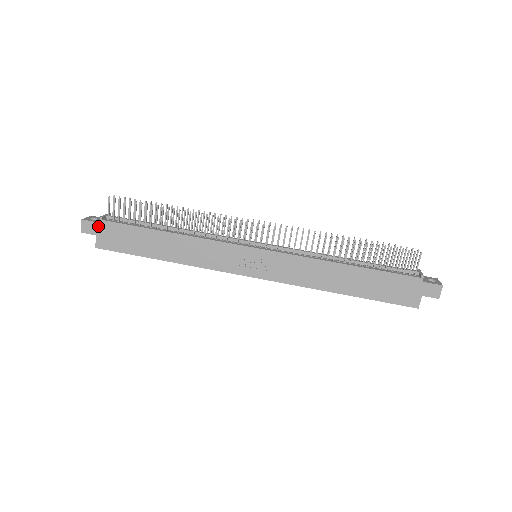
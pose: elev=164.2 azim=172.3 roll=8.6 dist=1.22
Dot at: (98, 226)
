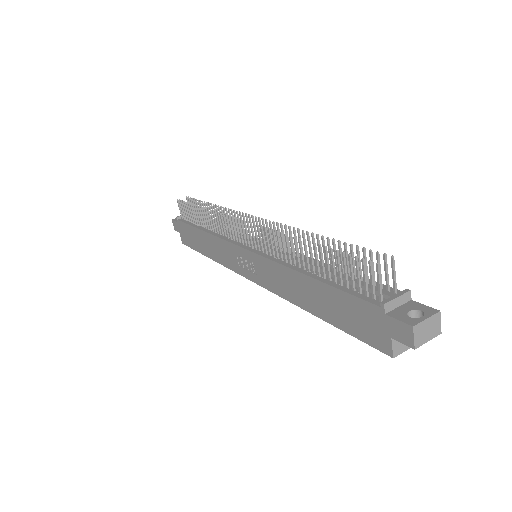
Dot at: (178, 225)
